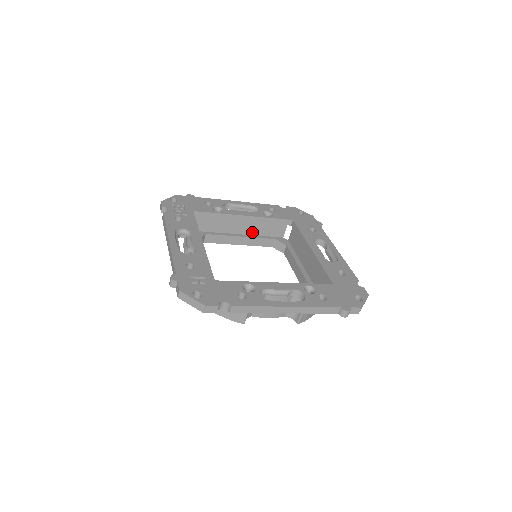
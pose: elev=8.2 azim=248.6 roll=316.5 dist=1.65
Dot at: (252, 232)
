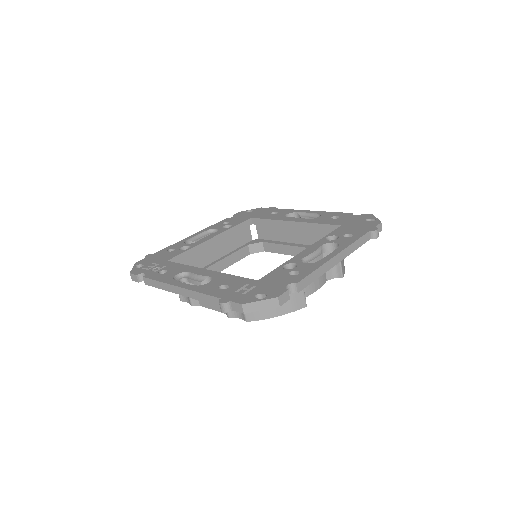
Dot at: (226, 251)
